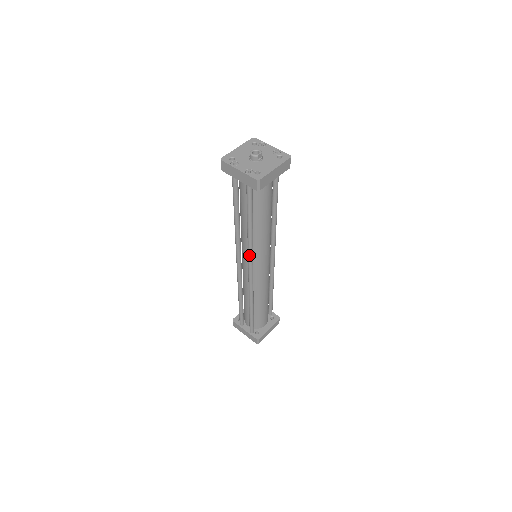
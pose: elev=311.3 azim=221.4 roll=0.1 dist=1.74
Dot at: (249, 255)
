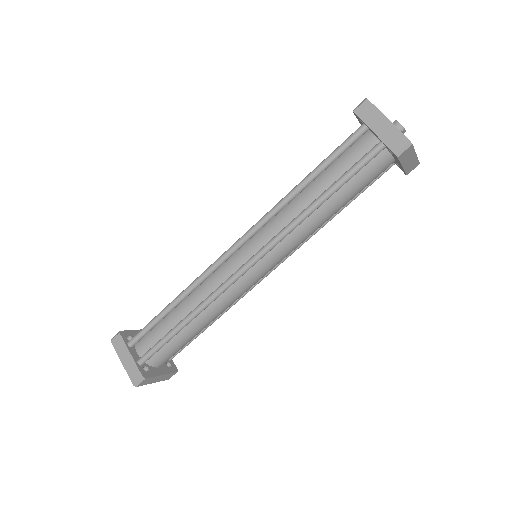
Dot at: (277, 238)
